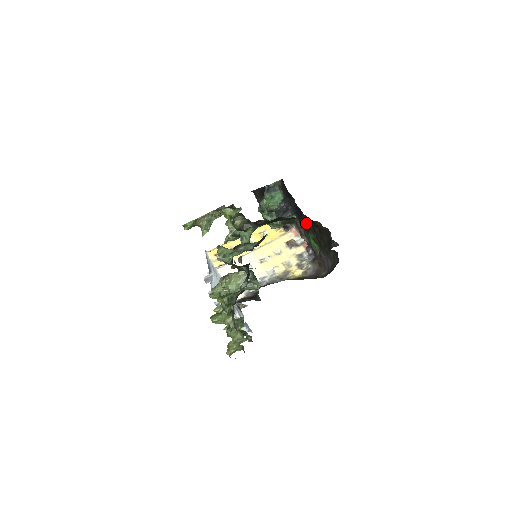
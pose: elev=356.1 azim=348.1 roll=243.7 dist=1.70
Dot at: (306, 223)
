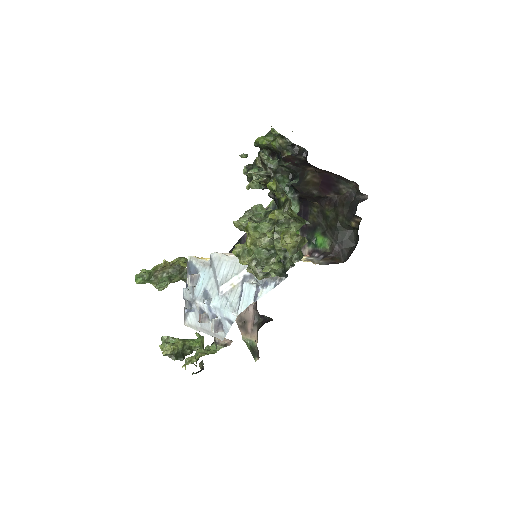
Dot at: (312, 220)
